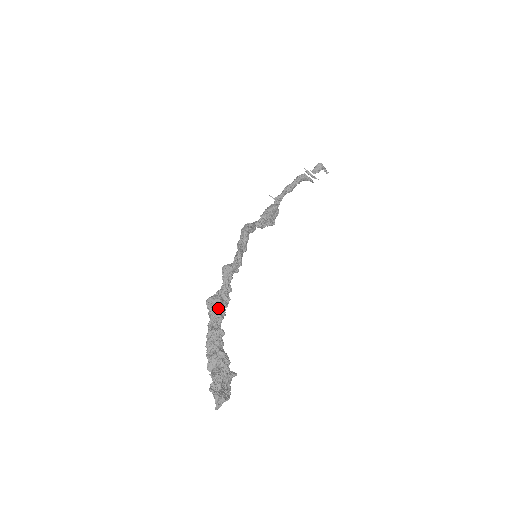
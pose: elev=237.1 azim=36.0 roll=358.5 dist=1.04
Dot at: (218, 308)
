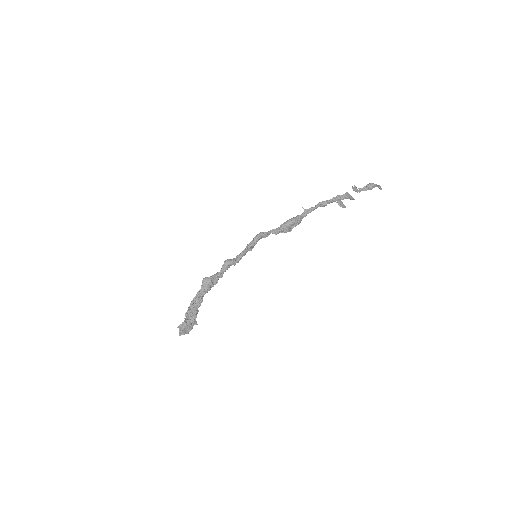
Dot at: (207, 286)
